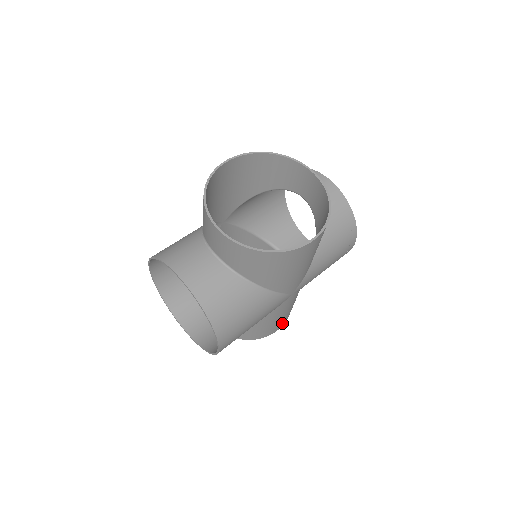
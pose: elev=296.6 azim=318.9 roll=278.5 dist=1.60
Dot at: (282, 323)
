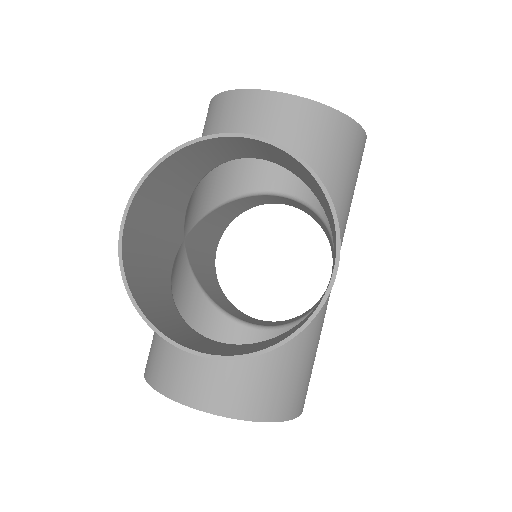
Dot at: occluded
